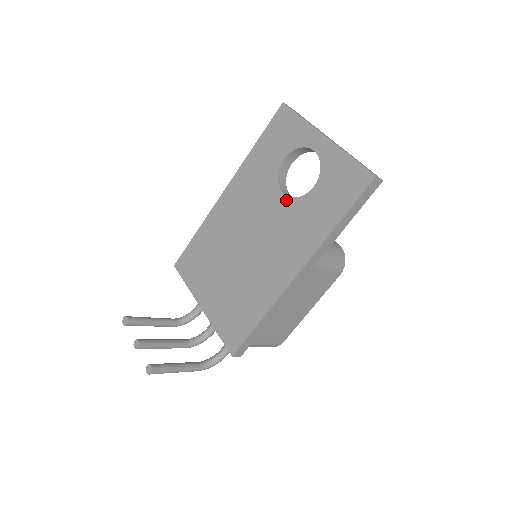
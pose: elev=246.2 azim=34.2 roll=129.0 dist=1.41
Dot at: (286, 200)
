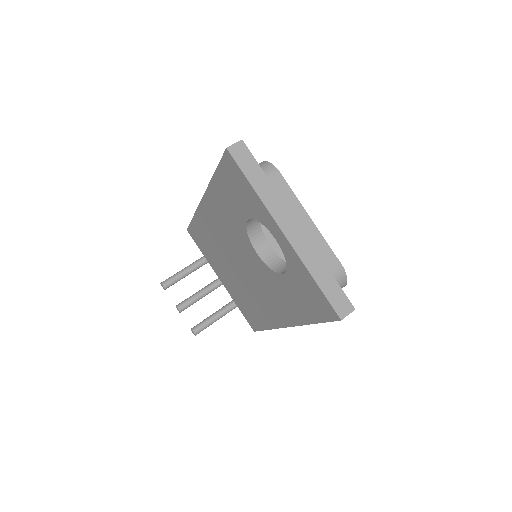
Dot at: (261, 262)
